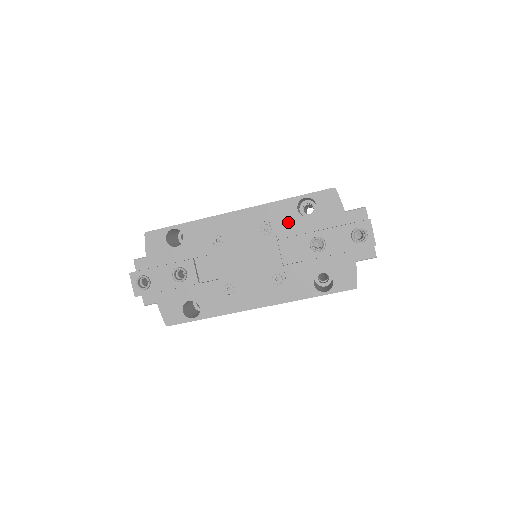
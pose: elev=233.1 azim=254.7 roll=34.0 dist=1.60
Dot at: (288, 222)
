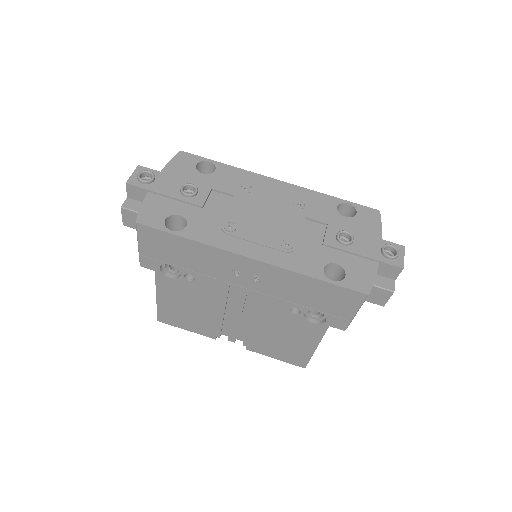
Dot at: (323, 211)
